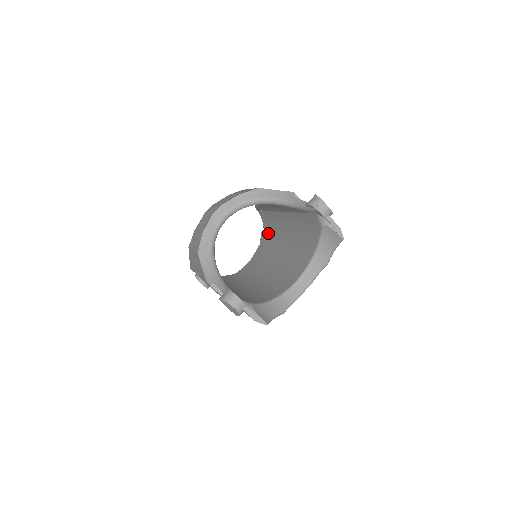
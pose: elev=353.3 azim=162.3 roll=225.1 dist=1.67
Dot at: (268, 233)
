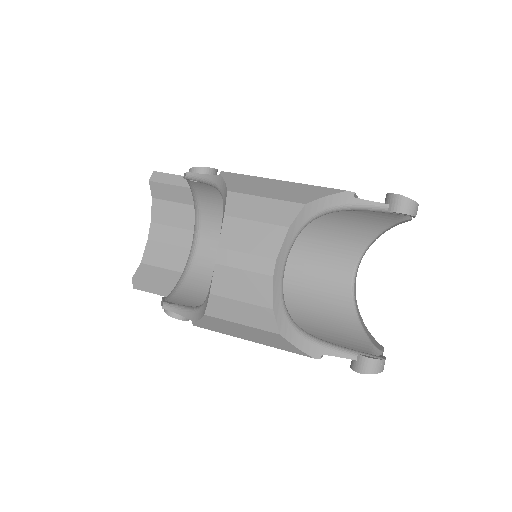
Dot at: (216, 203)
